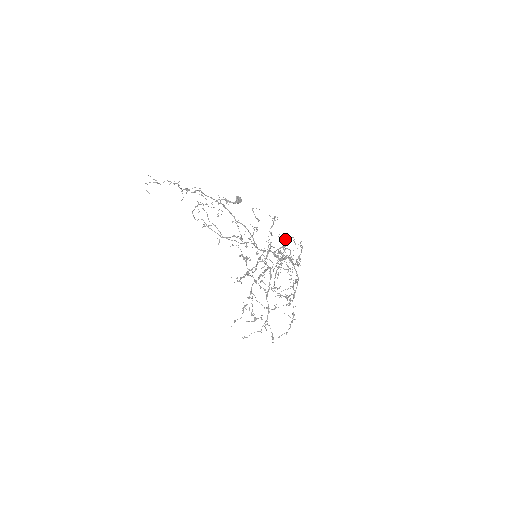
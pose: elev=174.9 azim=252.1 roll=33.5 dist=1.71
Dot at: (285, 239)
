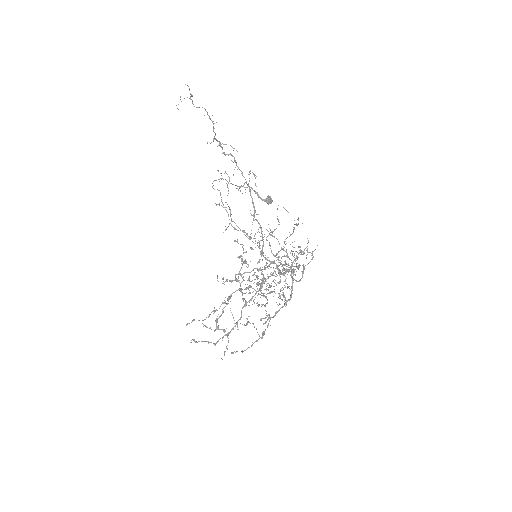
Dot at: (298, 254)
